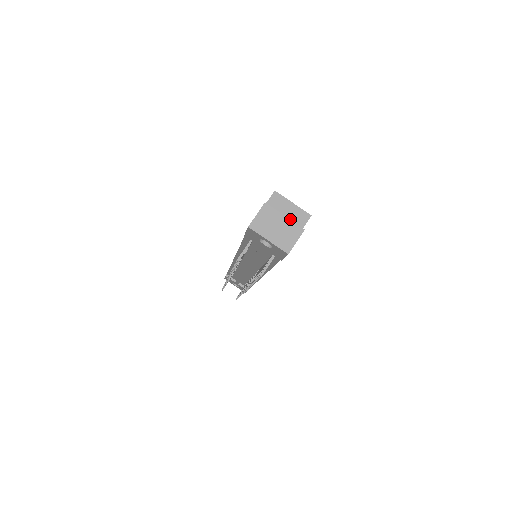
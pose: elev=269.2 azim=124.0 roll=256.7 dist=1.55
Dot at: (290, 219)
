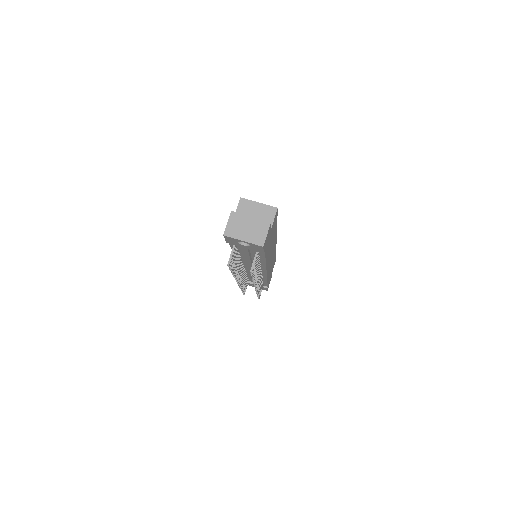
Dot at: (260, 217)
